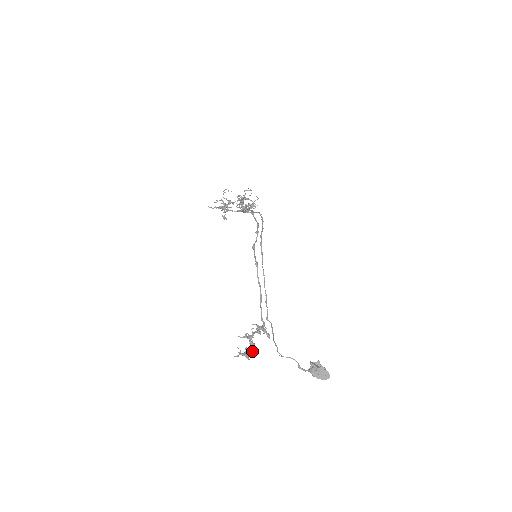
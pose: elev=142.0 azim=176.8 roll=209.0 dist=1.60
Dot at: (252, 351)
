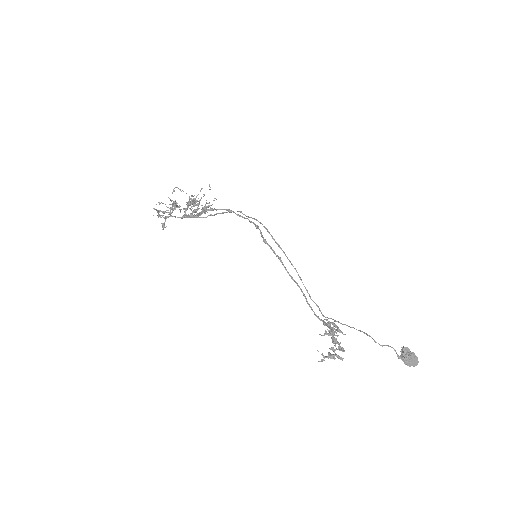
Dot at: (343, 348)
